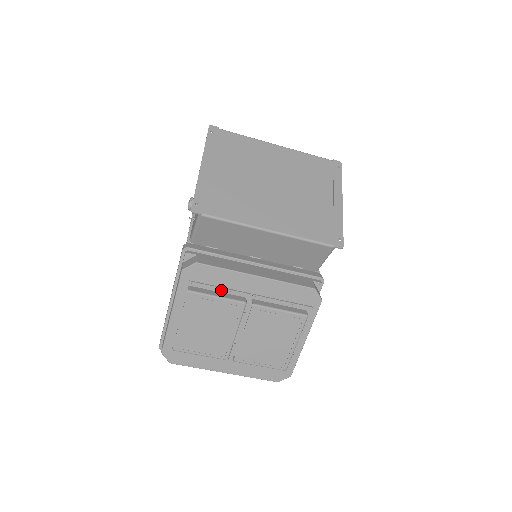
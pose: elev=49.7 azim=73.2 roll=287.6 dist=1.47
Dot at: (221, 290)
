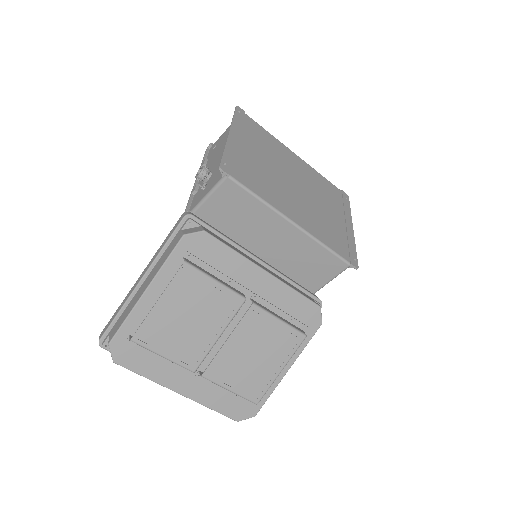
Dot at: (220, 276)
